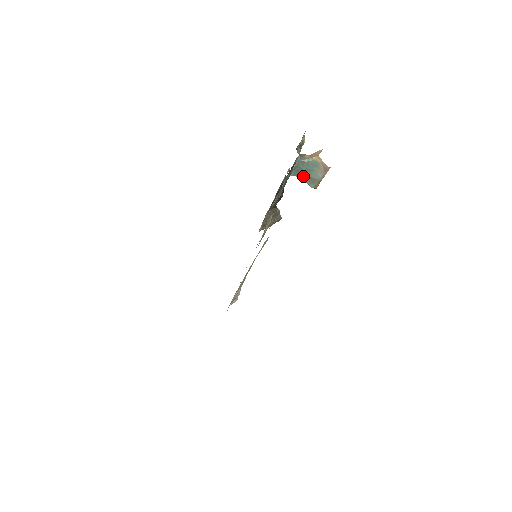
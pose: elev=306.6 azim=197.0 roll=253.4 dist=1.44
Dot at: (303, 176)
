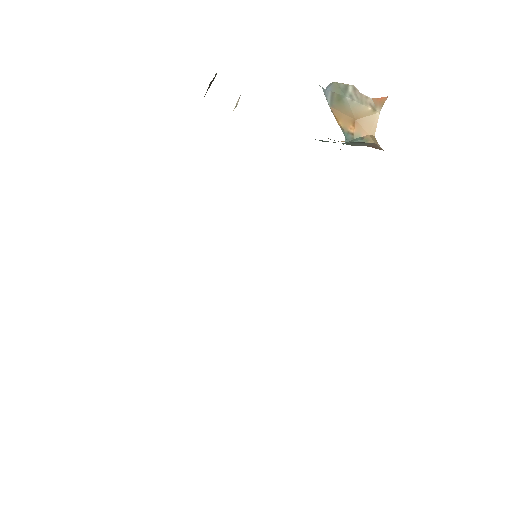
Dot at: occluded
